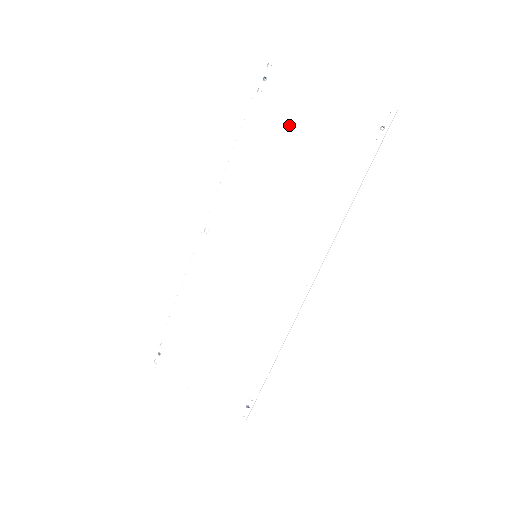
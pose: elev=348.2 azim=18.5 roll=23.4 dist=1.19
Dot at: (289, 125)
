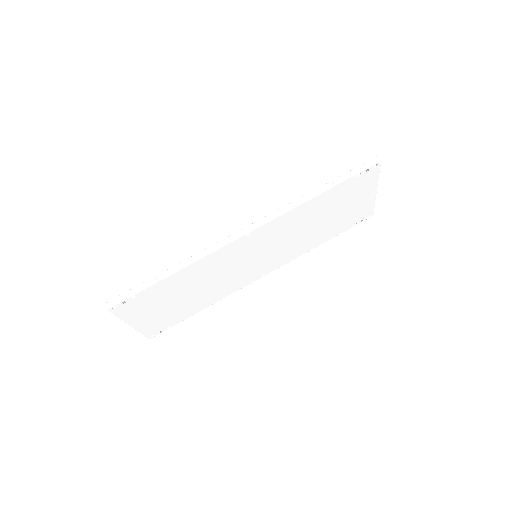
Dot at: (345, 200)
